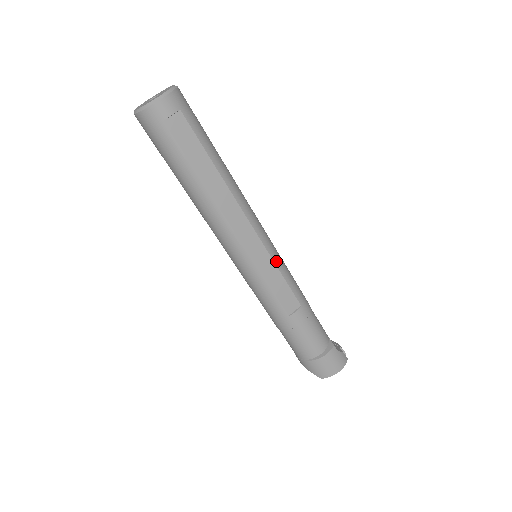
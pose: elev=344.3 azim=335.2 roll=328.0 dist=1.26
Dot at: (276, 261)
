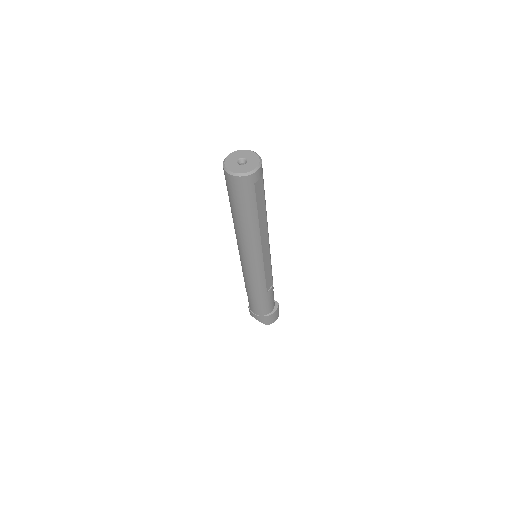
Dot at: occluded
